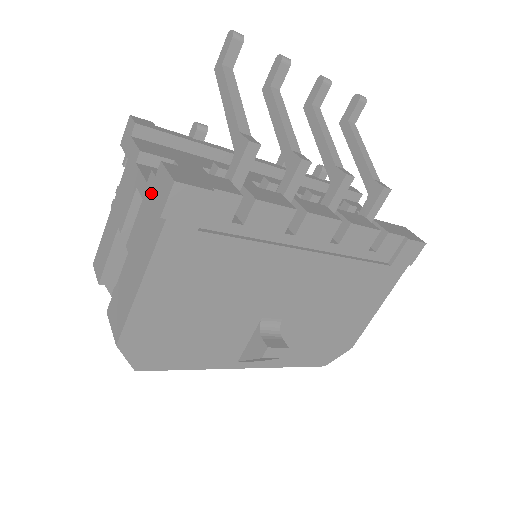
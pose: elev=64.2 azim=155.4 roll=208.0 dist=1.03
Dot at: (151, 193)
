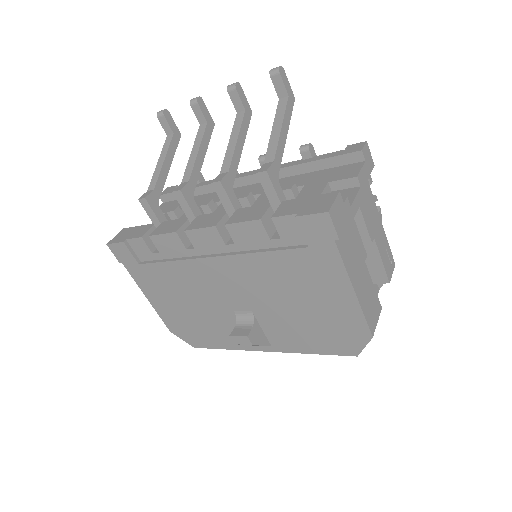
Dot at: occluded
